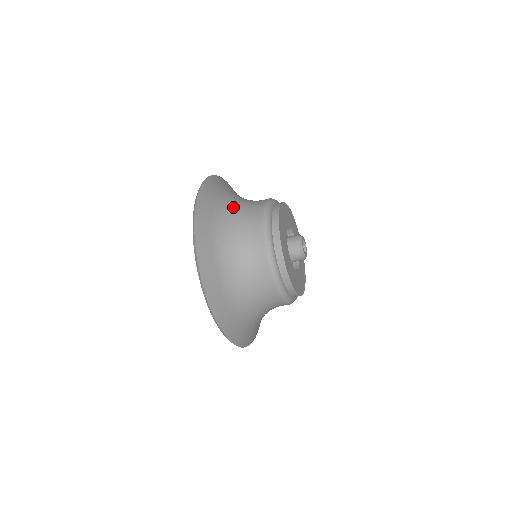
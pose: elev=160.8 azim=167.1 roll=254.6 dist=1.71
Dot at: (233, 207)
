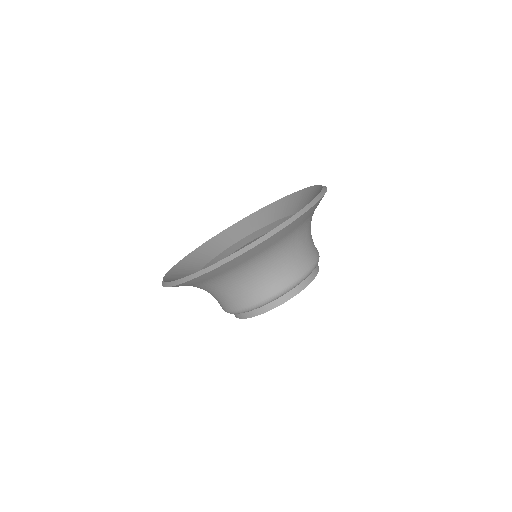
Dot at: occluded
